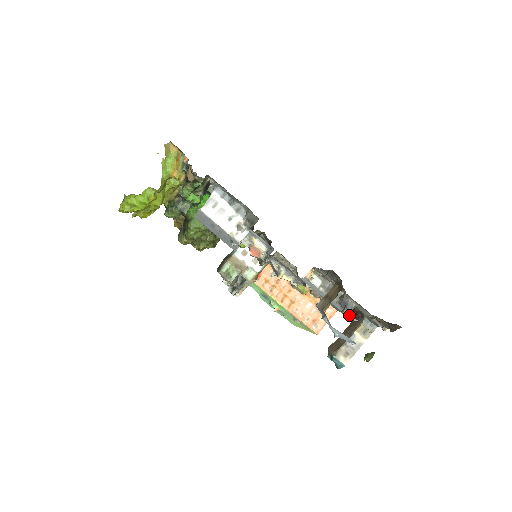
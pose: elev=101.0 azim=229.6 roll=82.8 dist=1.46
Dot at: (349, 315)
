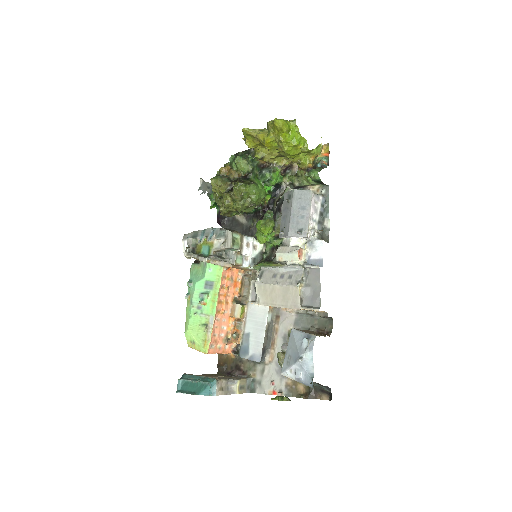
Dot at: (283, 360)
